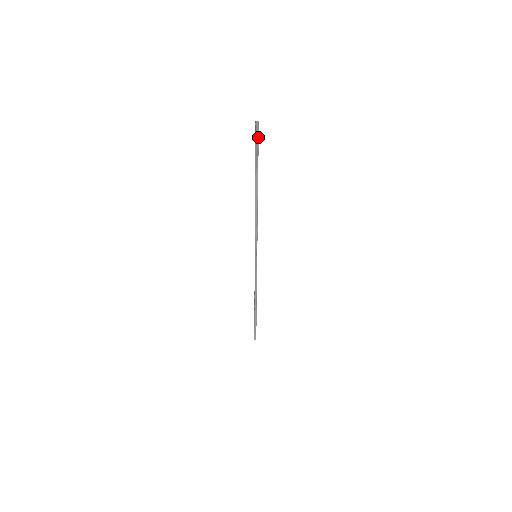
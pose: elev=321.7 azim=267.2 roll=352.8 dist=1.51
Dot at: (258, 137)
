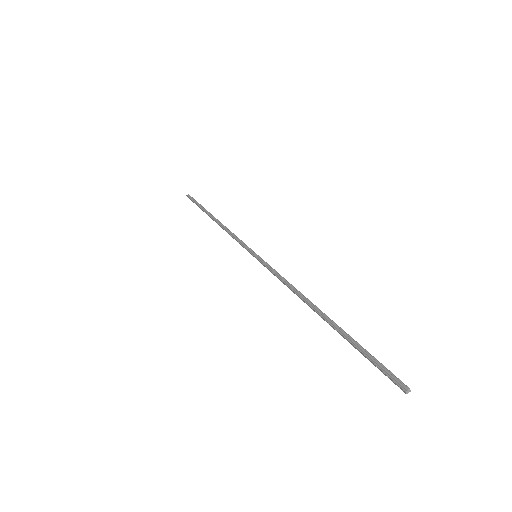
Dot at: (389, 373)
